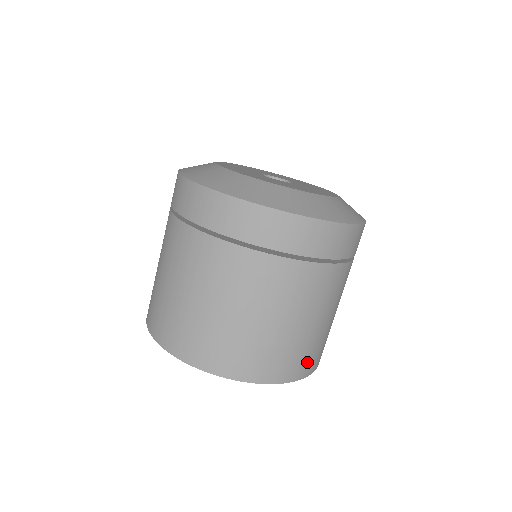
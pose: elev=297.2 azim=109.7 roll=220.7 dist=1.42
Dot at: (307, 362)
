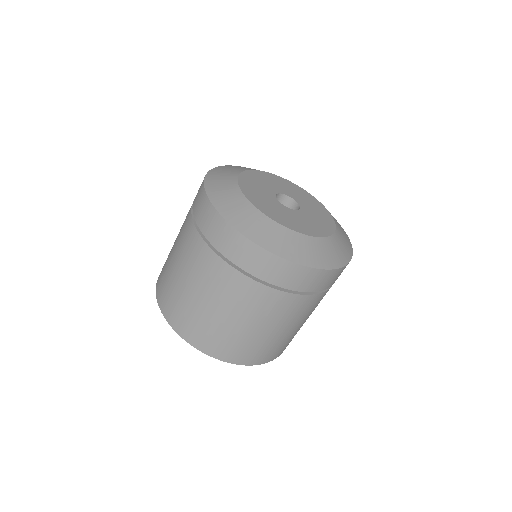
Dot at: (215, 344)
